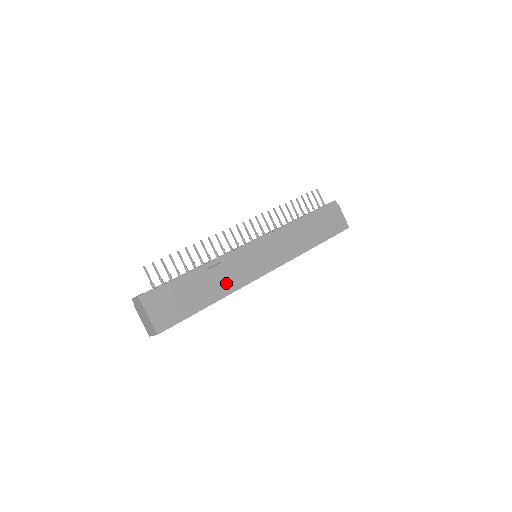
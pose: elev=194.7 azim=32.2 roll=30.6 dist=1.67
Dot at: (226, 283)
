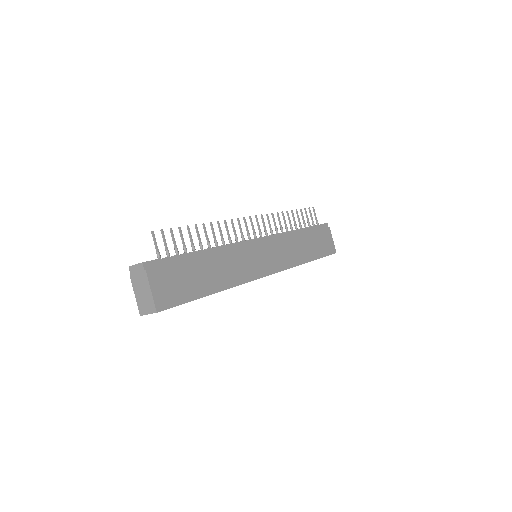
Dot at: (230, 274)
